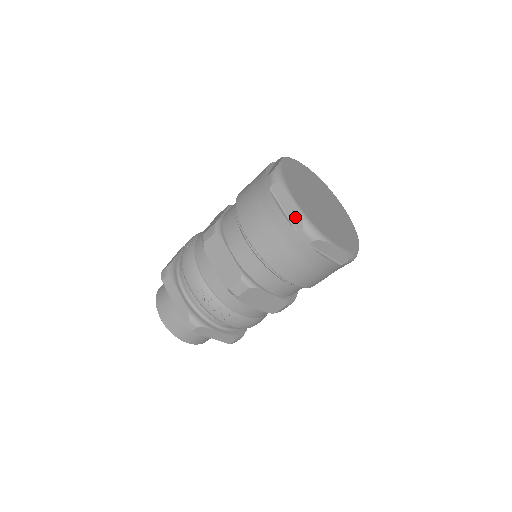
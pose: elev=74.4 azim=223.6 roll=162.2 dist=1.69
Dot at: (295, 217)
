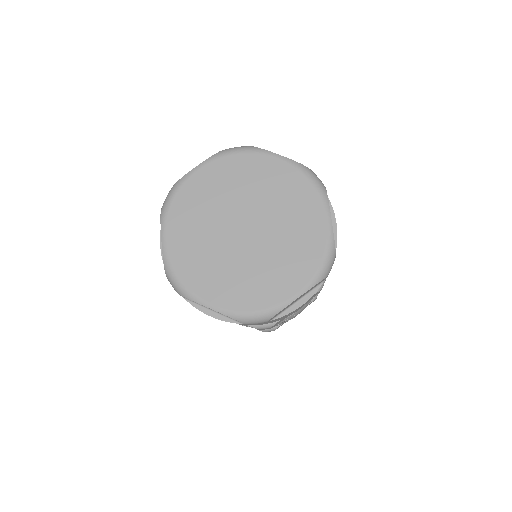
Dot at: occluded
